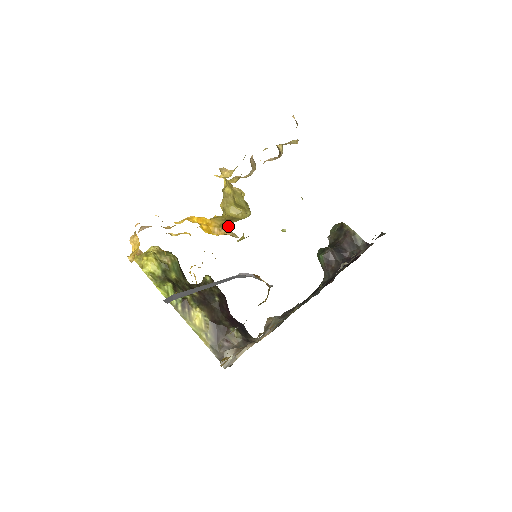
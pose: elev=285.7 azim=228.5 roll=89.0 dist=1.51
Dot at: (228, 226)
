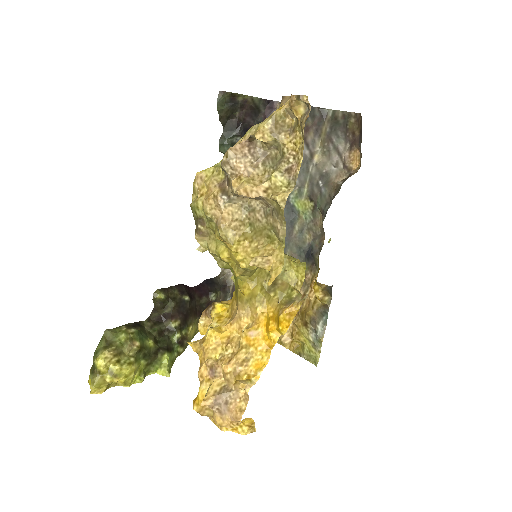
Dot at: (294, 298)
